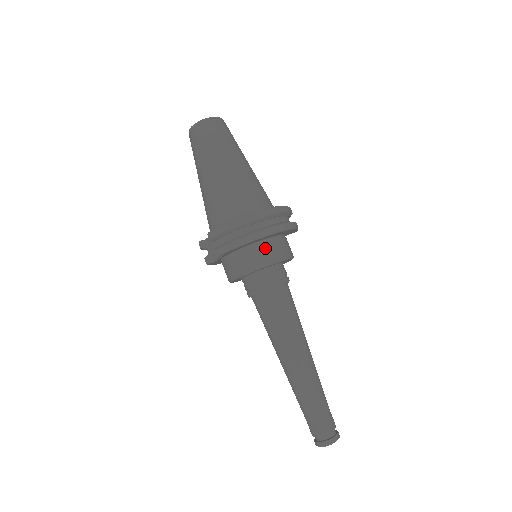
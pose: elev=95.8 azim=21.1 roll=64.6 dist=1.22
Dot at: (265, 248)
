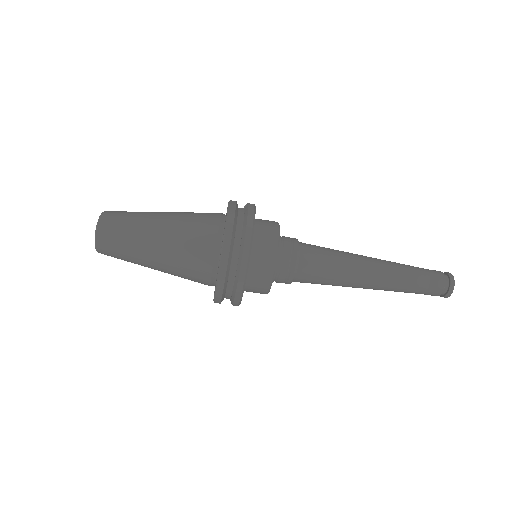
Dot at: (257, 267)
